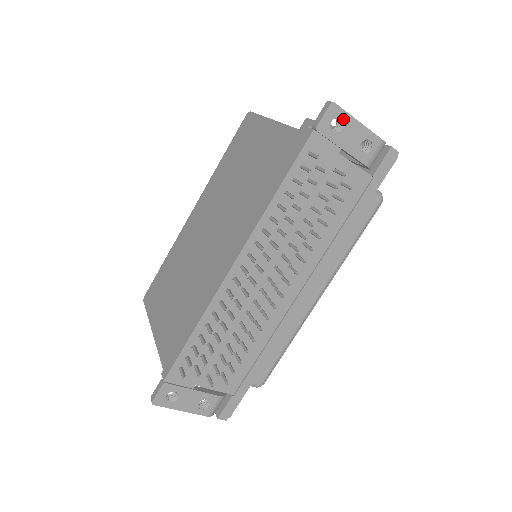
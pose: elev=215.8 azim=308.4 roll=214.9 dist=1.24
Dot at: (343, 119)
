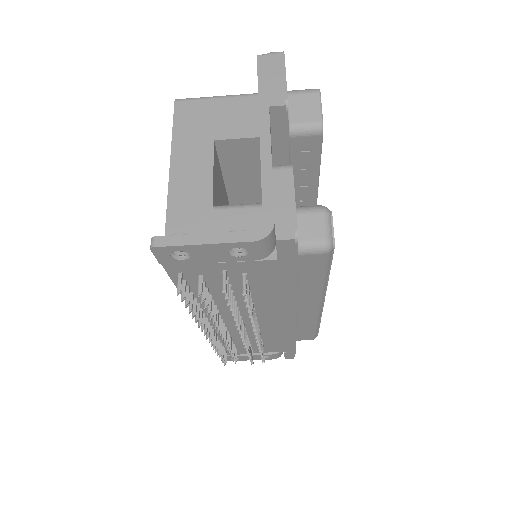
Dot at: (181, 250)
